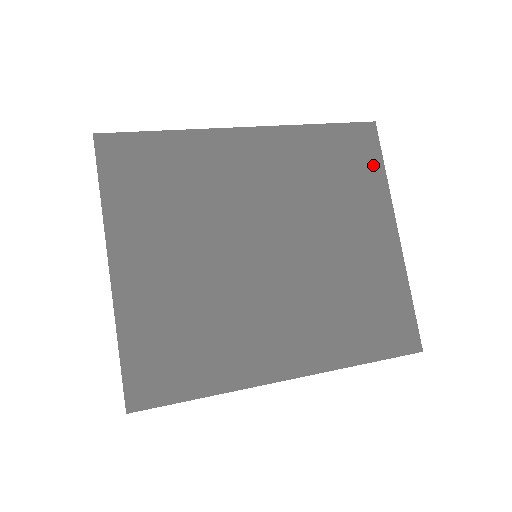
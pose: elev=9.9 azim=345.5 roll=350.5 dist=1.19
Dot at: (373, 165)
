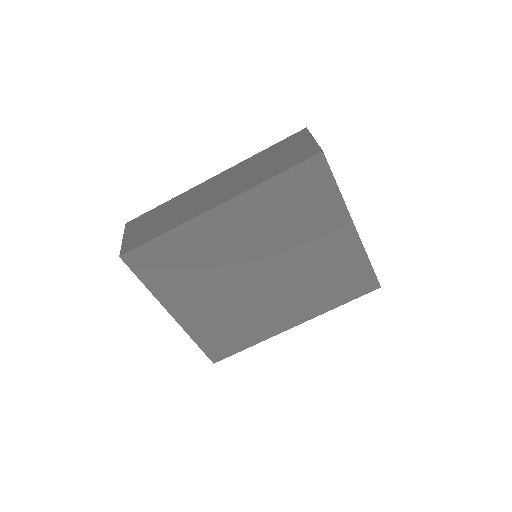
Dot at: (327, 188)
